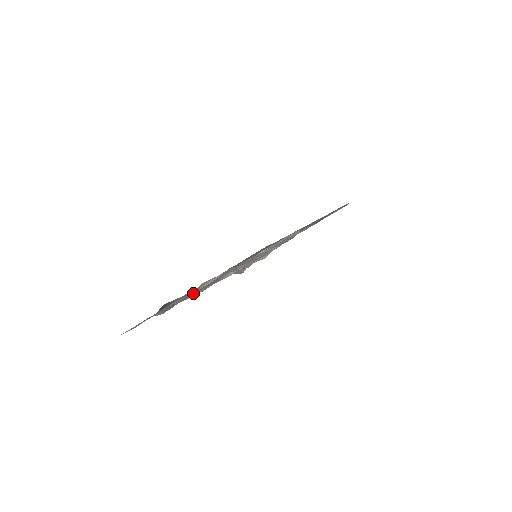
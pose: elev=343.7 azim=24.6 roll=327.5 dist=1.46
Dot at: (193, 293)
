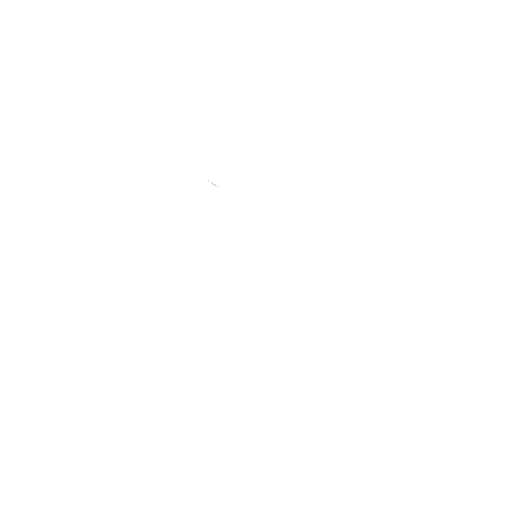
Dot at: occluded
